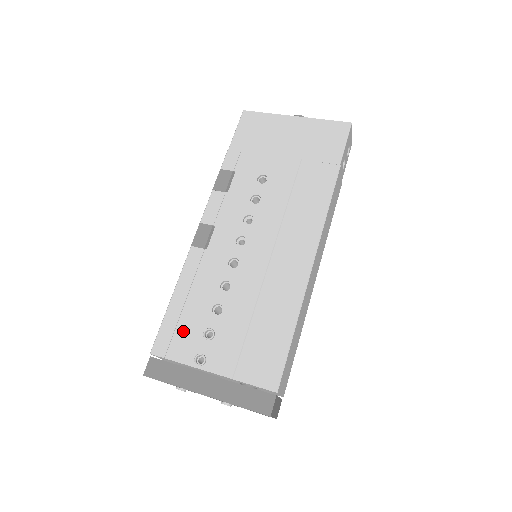
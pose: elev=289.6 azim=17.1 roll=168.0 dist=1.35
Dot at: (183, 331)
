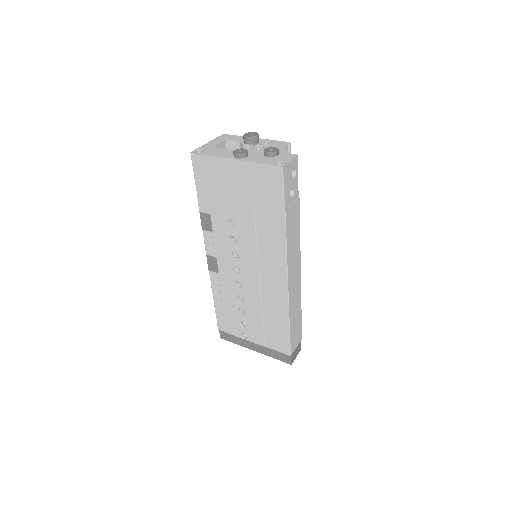
Dot at: (229, 321)
